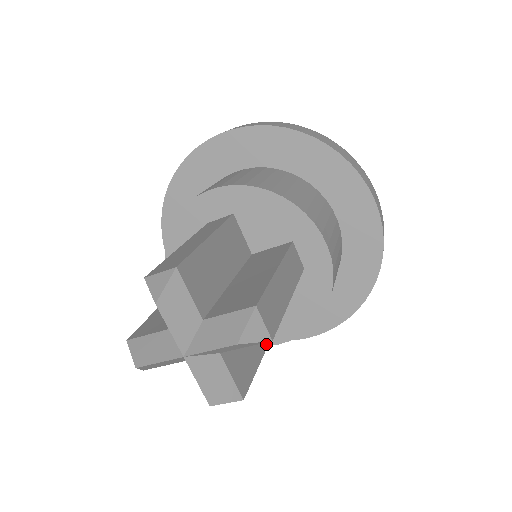
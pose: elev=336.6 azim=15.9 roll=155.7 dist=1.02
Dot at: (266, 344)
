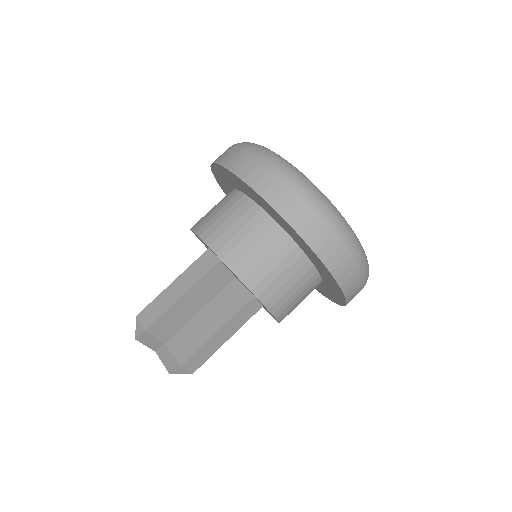
Dot at: occluded
